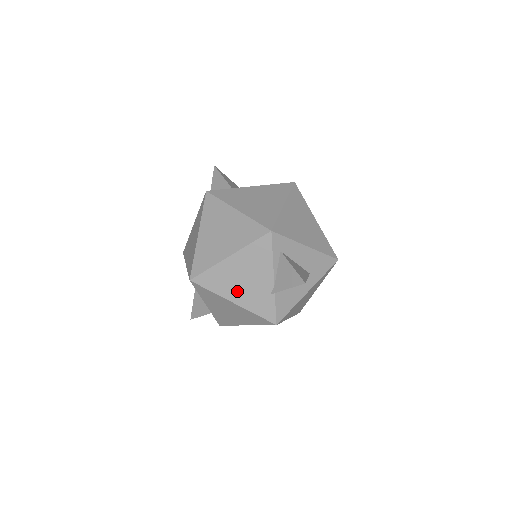
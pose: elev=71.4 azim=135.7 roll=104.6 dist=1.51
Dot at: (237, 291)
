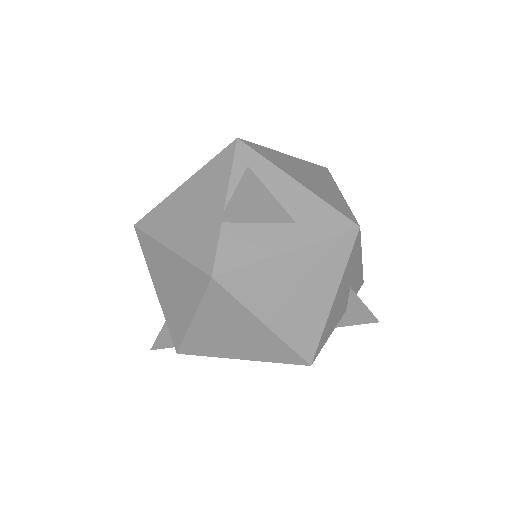
Dot at: (178, 229)
